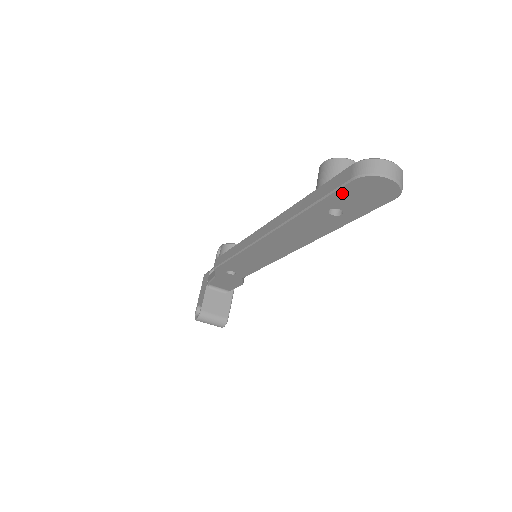
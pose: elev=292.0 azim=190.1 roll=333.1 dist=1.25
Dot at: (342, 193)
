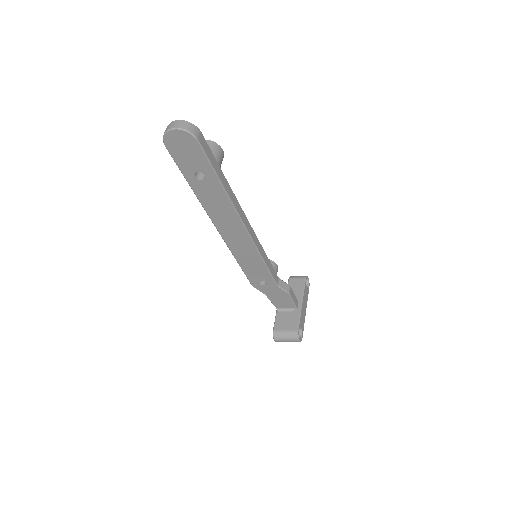
Dot at: (178, 160)
